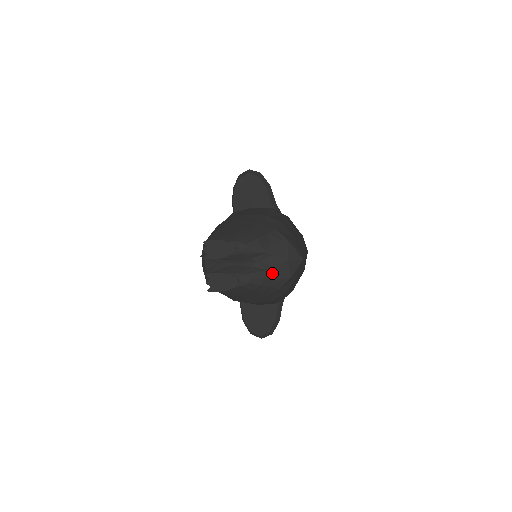
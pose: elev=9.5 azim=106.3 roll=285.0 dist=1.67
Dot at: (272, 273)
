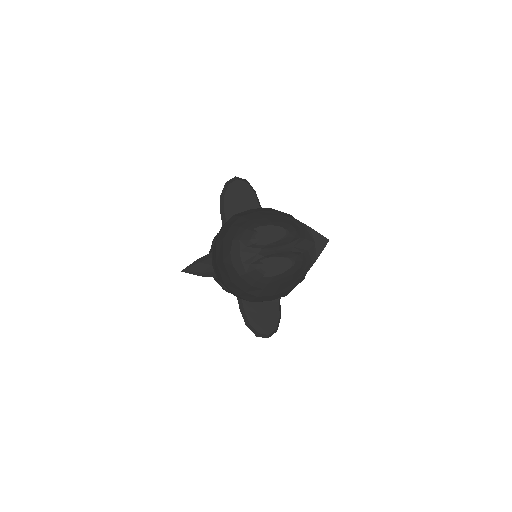
Dot at: (305, 256)
